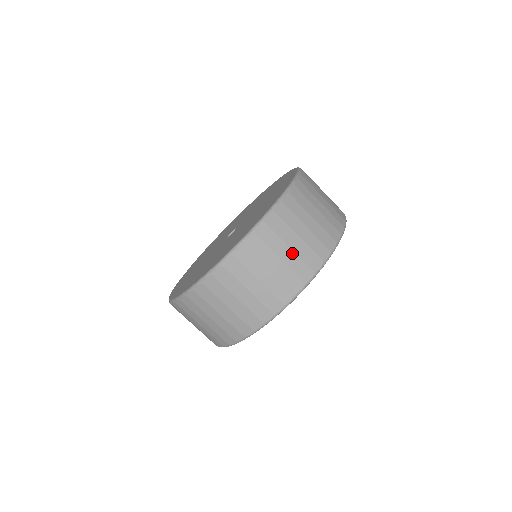
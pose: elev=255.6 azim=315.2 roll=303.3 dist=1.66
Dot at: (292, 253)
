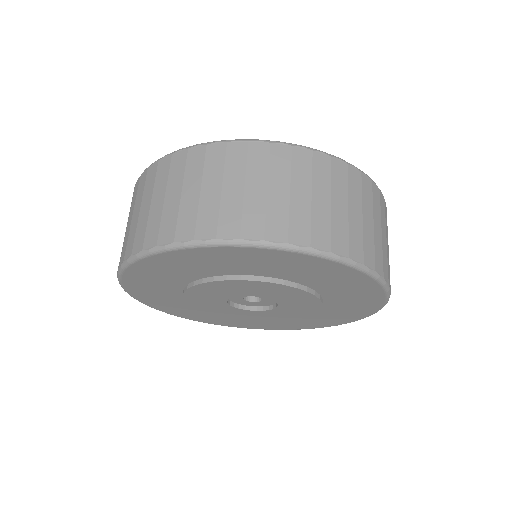
Dot at: (327, 208)
